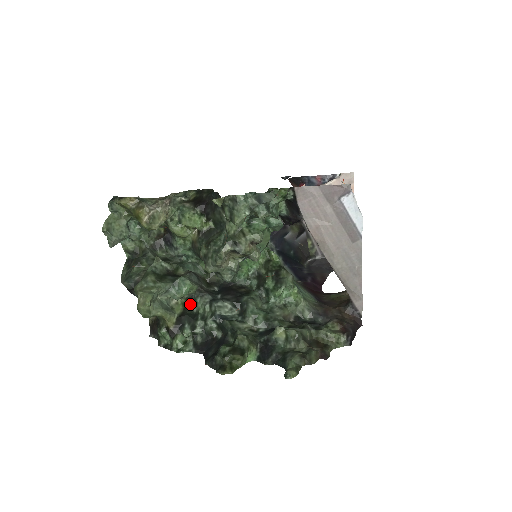
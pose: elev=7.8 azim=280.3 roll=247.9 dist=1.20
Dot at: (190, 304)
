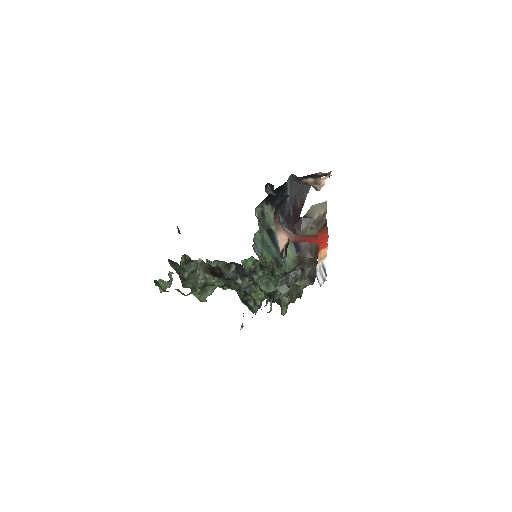
Dot at: occluded
